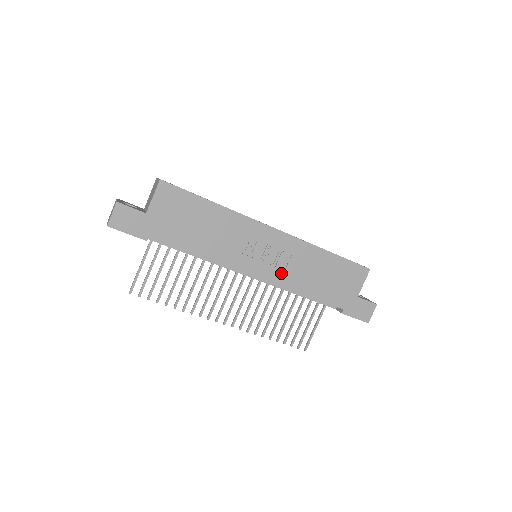
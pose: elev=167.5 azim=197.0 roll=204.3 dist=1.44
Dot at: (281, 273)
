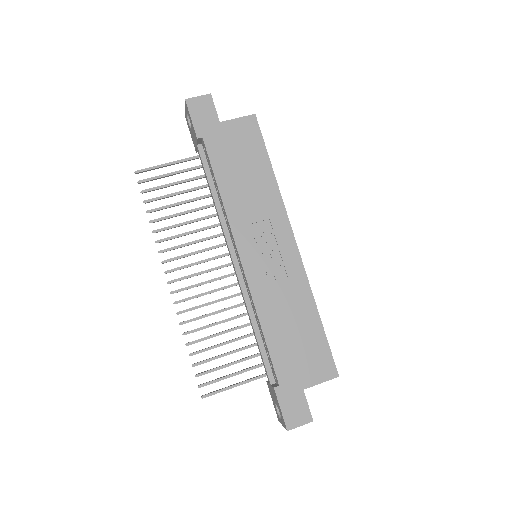
Dot at: (263, 283)
